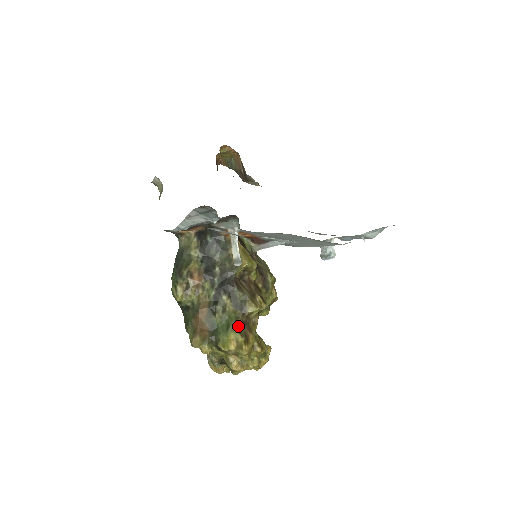
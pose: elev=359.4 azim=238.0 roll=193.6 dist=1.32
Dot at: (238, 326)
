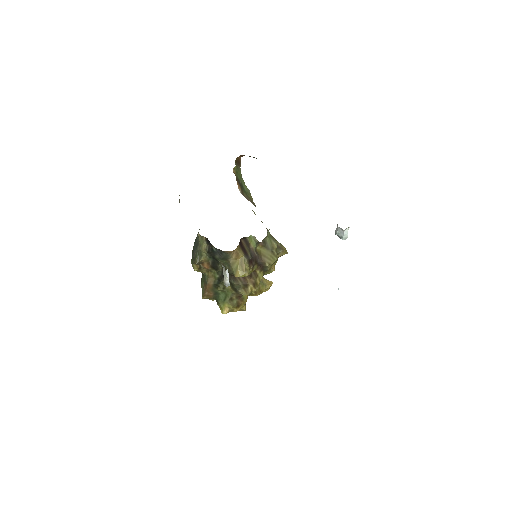
Dot at: (232, 300)
